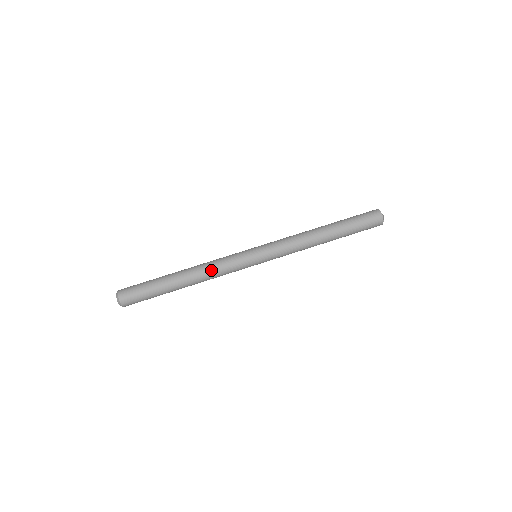
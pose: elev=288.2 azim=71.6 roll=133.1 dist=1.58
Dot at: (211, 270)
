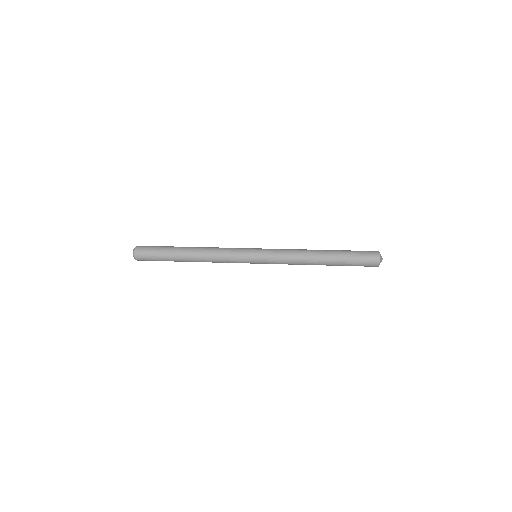
Dot at: (214, 252)
